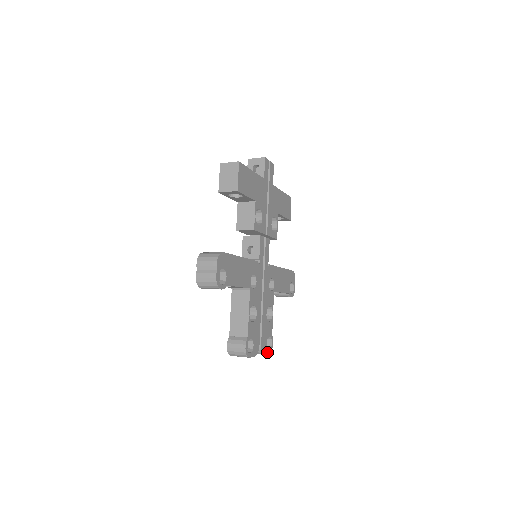
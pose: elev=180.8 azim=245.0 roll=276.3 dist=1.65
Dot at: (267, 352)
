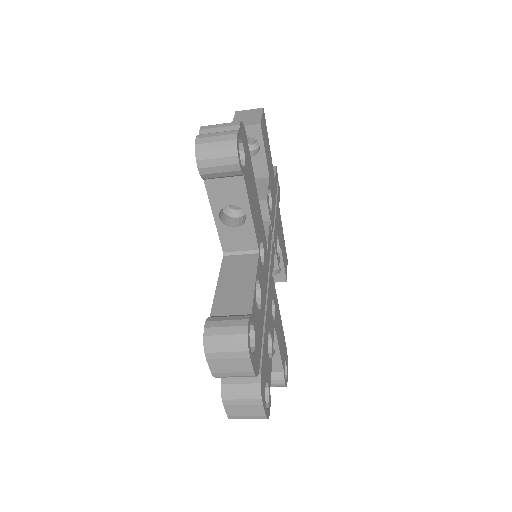
Dot at: (264, 407)
